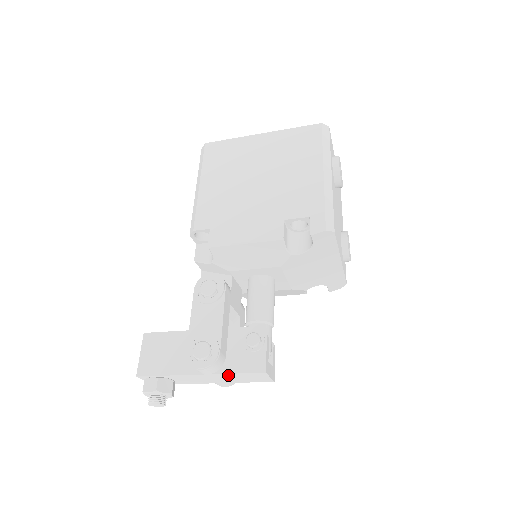
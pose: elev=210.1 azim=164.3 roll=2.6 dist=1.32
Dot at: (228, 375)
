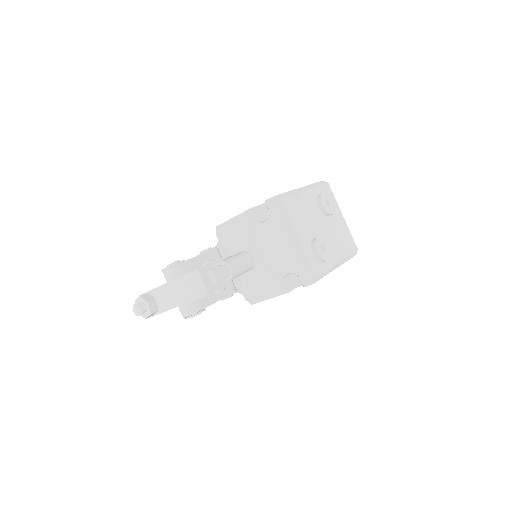
Dot at: (180, 282)
